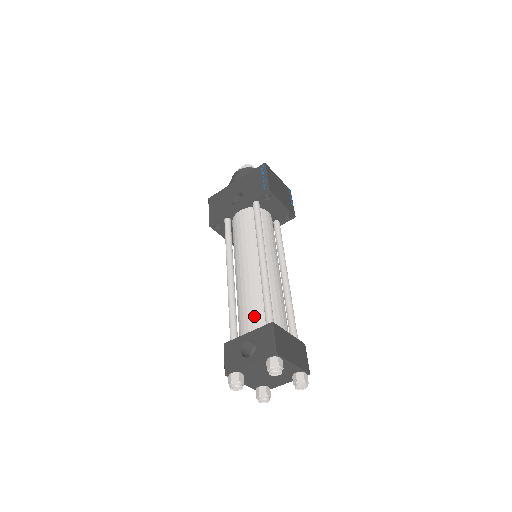
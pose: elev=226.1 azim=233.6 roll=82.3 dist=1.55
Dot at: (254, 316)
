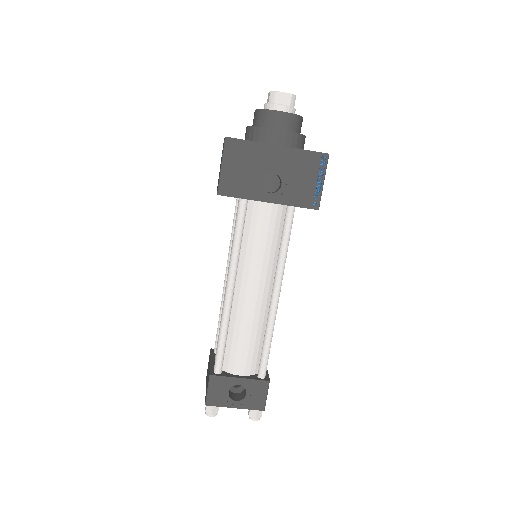
Dot at: (249, 358)
